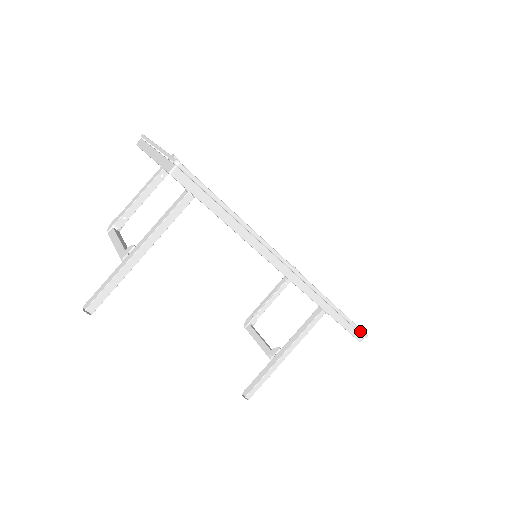
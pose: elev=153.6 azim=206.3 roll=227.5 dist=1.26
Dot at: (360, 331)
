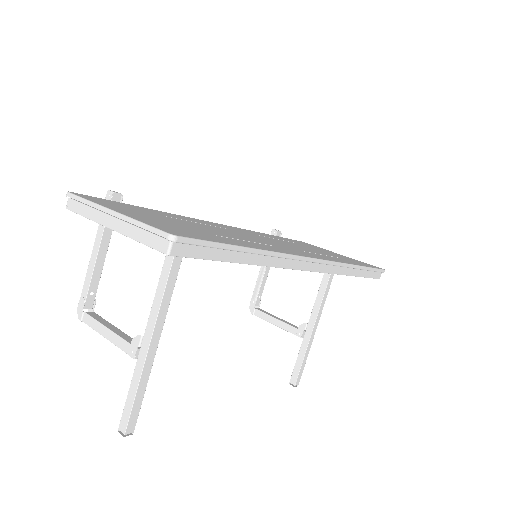
Dot at: (379, 271)
